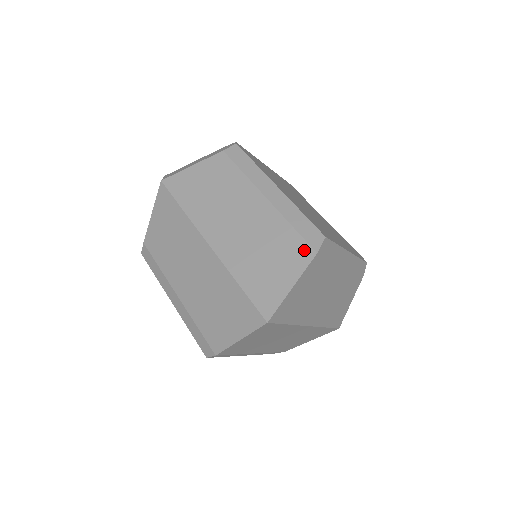
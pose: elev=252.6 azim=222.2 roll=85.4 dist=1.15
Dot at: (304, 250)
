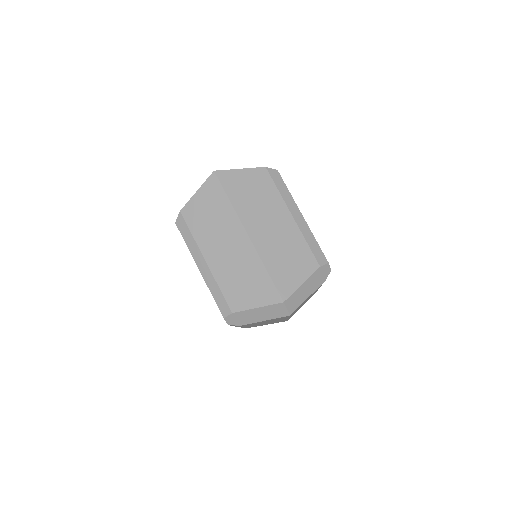
Dot at: occluded
